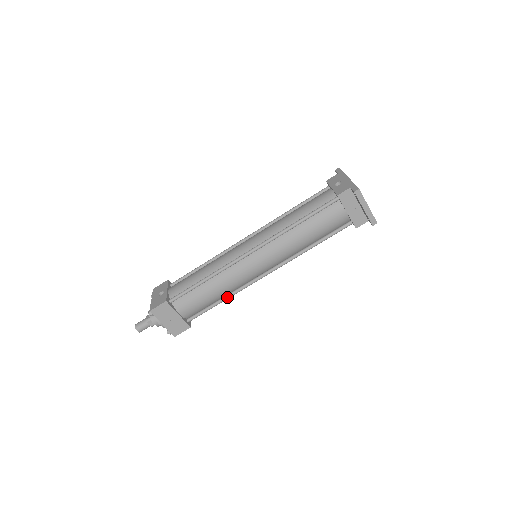
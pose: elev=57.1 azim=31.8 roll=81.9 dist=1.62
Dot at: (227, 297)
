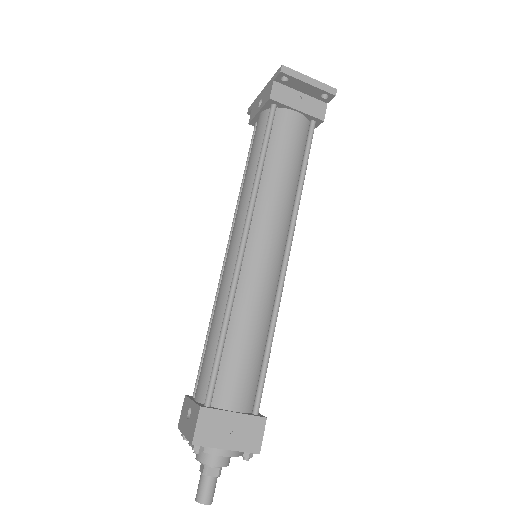
Dot at: (271, 331)
